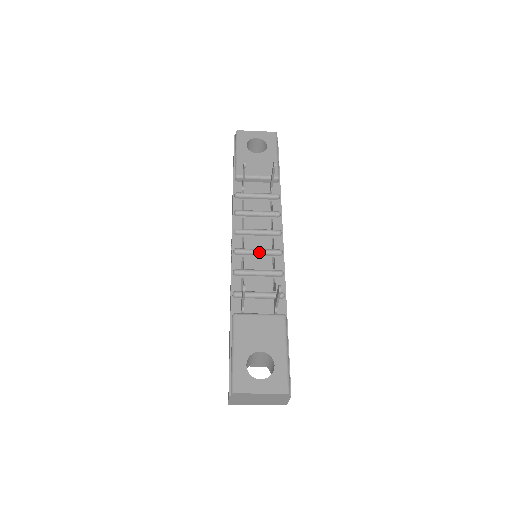
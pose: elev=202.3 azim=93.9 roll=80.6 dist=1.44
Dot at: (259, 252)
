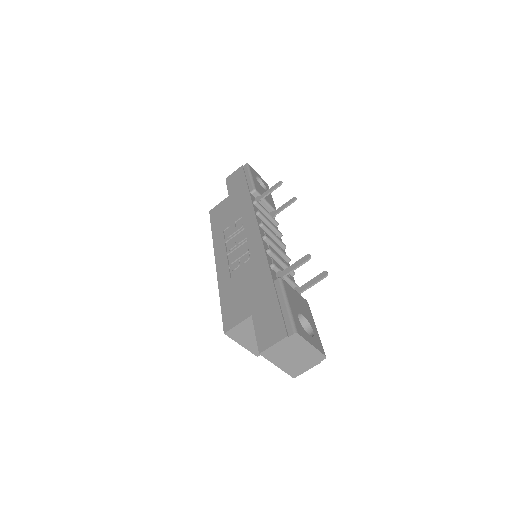
Dot at: (279, 249)
